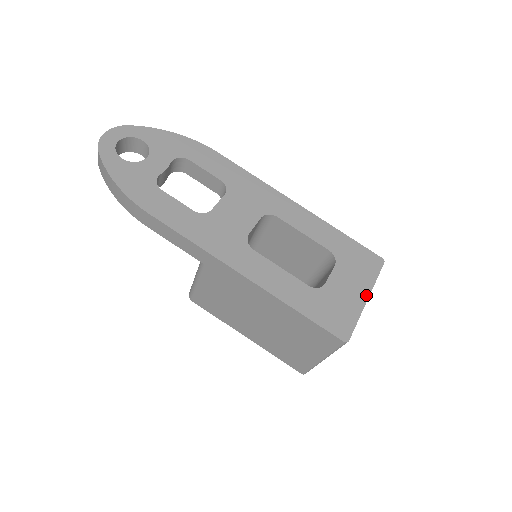
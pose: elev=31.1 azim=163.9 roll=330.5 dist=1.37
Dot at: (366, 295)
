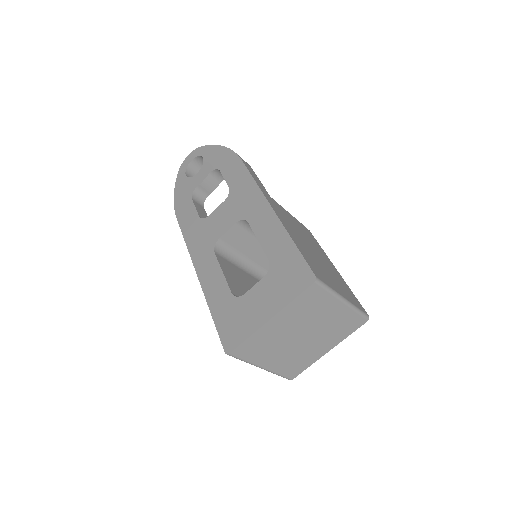
Dot at: (271, 314)
